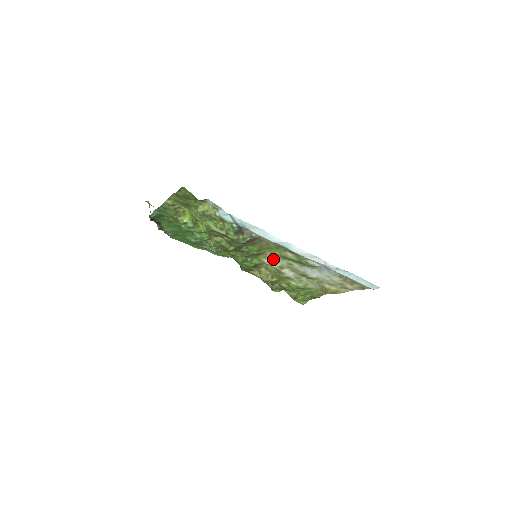
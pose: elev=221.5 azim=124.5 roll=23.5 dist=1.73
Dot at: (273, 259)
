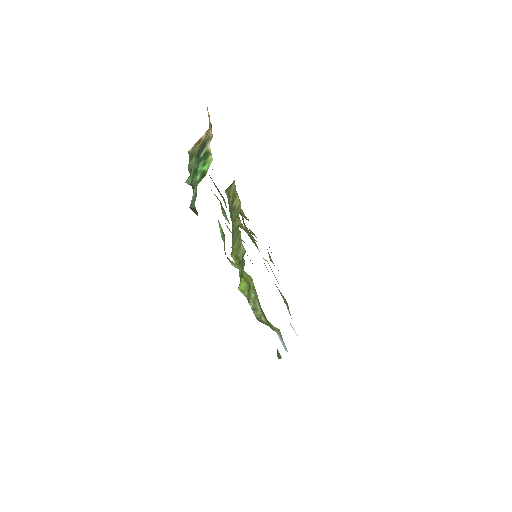
Dot at: (266, 260)
